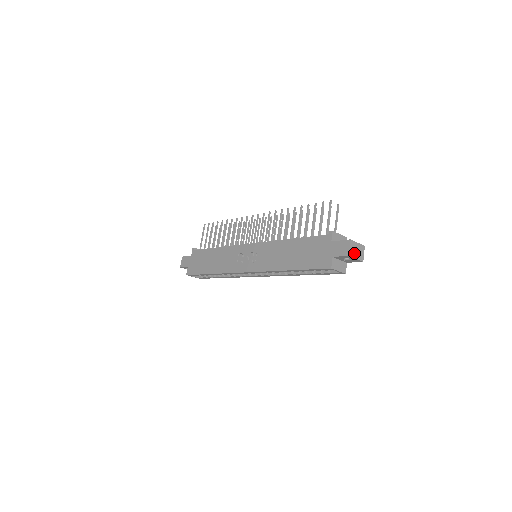
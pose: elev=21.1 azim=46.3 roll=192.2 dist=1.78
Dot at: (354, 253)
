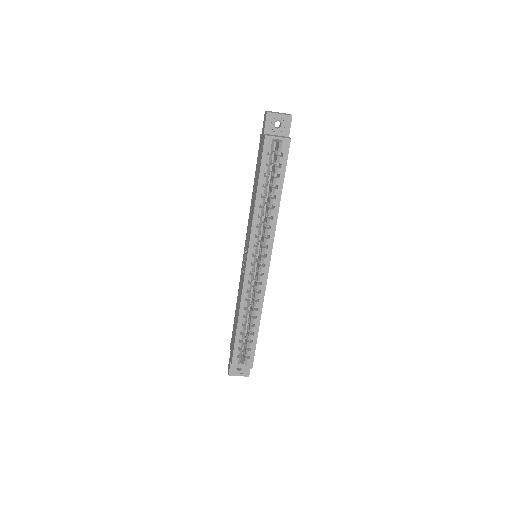
Dot at: (275, 113)
